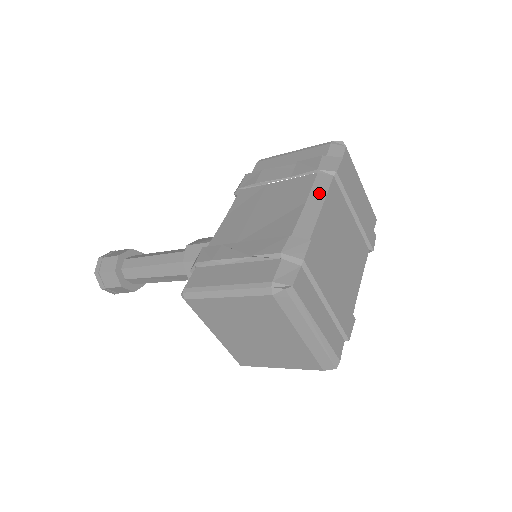
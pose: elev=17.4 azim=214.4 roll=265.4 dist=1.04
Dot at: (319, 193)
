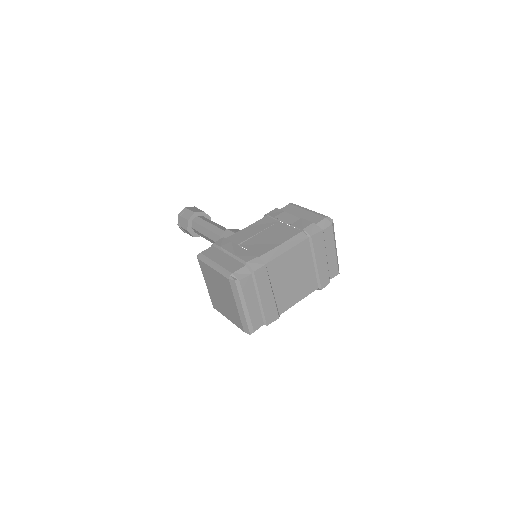
Dot at: (292, 243)
